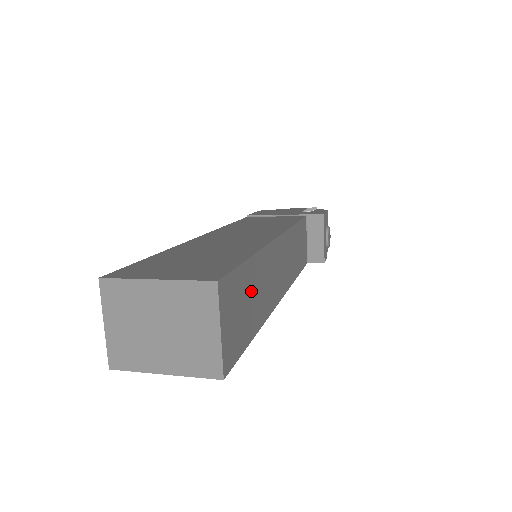
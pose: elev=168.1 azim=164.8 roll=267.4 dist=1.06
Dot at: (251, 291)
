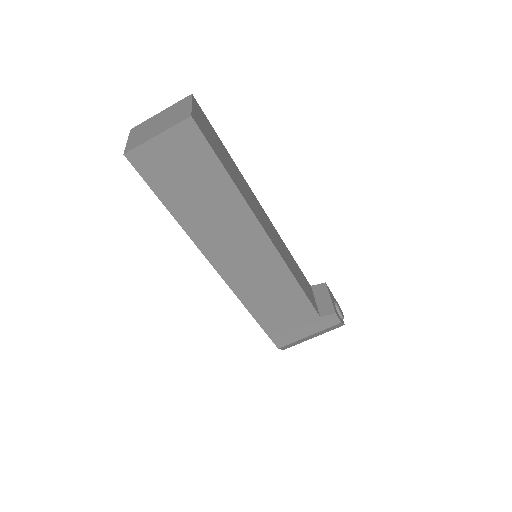
Dot at: (225, 155)
